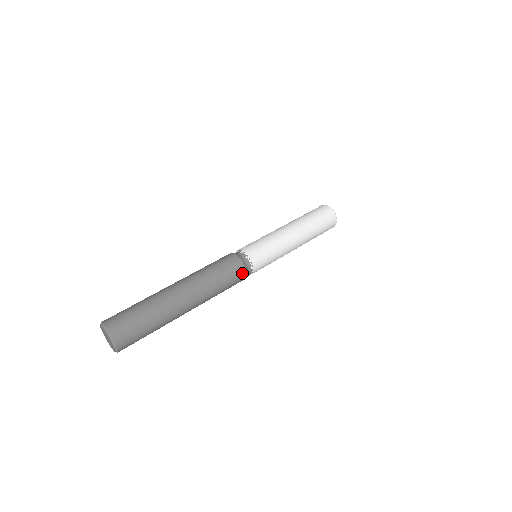
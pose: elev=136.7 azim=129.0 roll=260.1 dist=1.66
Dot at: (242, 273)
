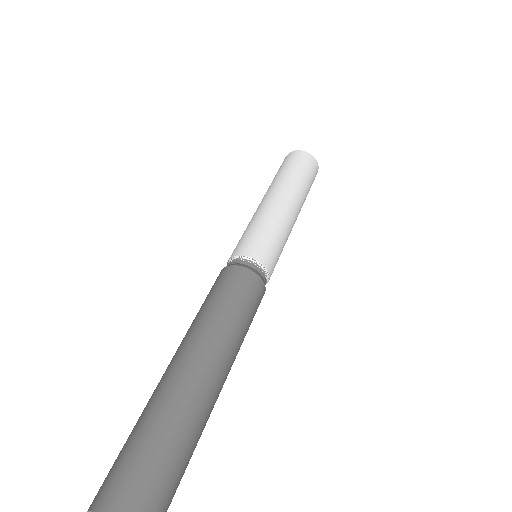
Dot at: (261, 291)
